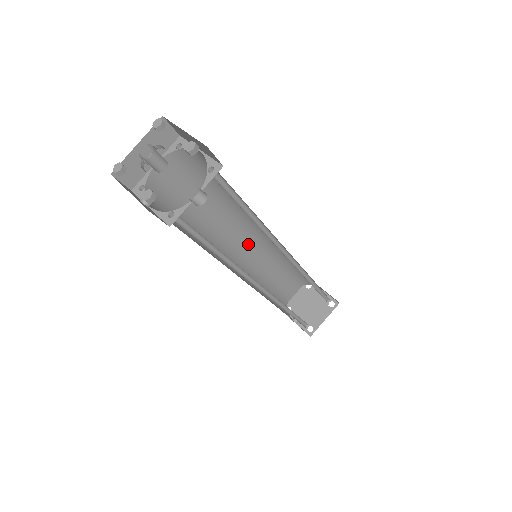
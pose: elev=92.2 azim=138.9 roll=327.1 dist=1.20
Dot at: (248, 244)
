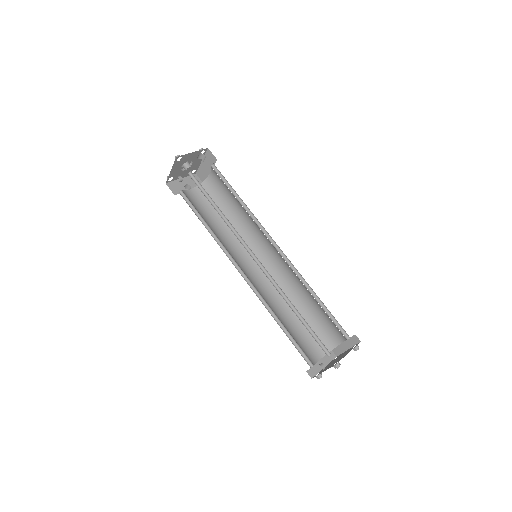
Dot at: (256, 272)
